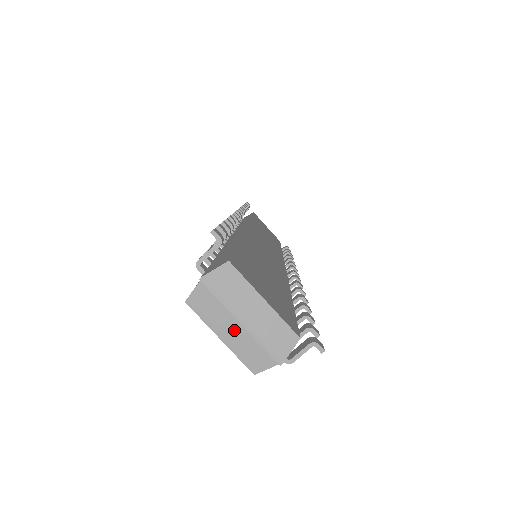
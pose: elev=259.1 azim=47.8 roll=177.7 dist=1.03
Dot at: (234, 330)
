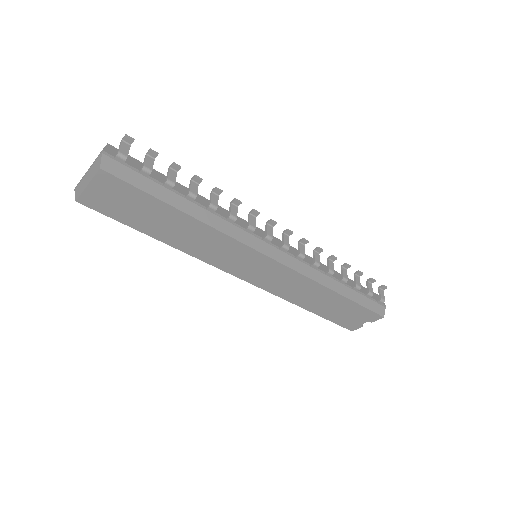
Dot at: (88, 177)
